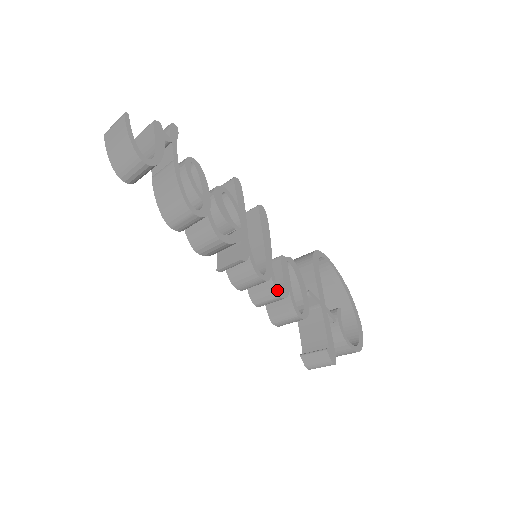
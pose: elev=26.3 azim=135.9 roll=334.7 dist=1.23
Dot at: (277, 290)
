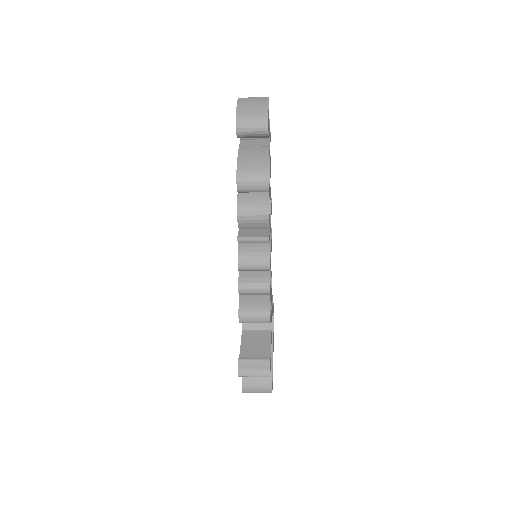
Dot at: occluded
